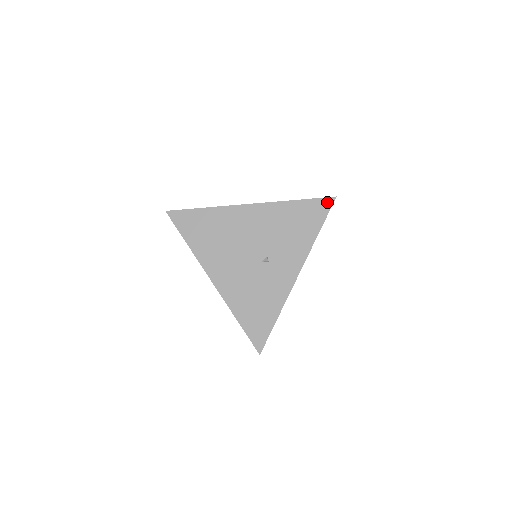
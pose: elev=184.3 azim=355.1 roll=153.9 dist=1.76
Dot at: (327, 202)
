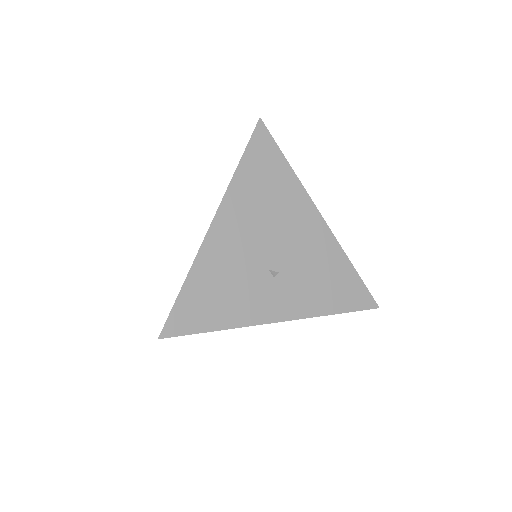
Dot at: (369, 302)
